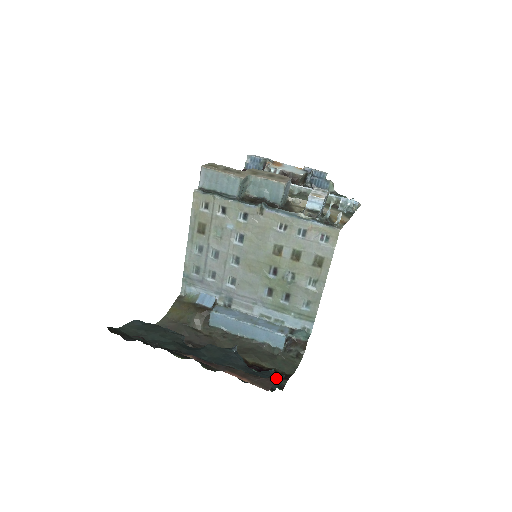
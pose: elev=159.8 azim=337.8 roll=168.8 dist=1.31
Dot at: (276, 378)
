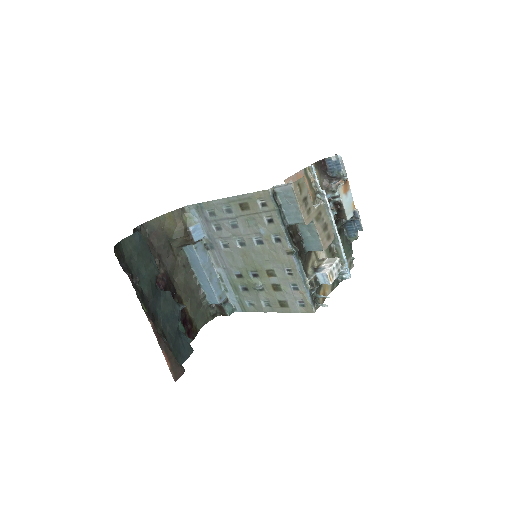
Dot at: (187, 353)
